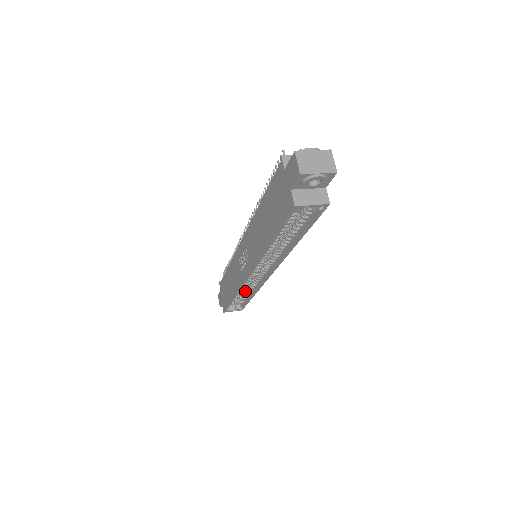
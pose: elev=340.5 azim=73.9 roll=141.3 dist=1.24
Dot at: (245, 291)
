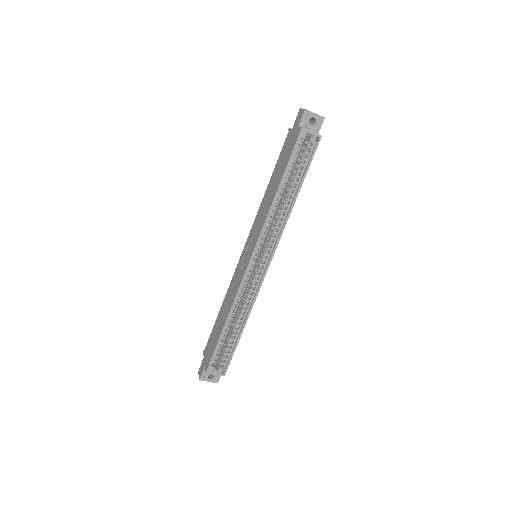
Dot at: (237, 319)
